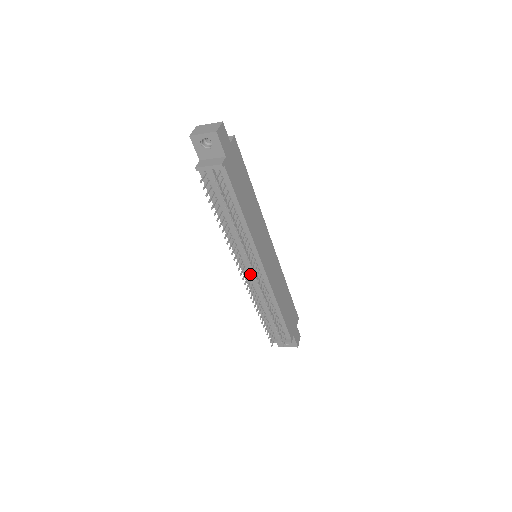
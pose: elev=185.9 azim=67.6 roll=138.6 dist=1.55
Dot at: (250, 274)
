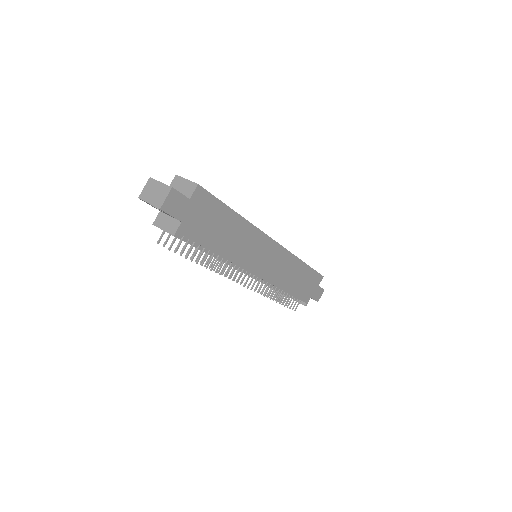
Dot at: occluded
